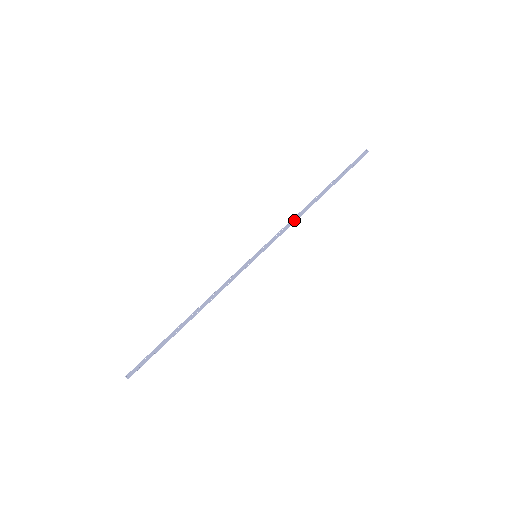
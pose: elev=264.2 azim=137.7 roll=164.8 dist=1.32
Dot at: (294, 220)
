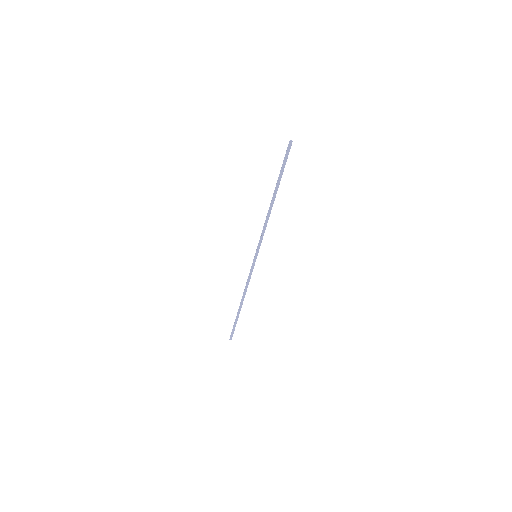
Dot at: (266, 223)
